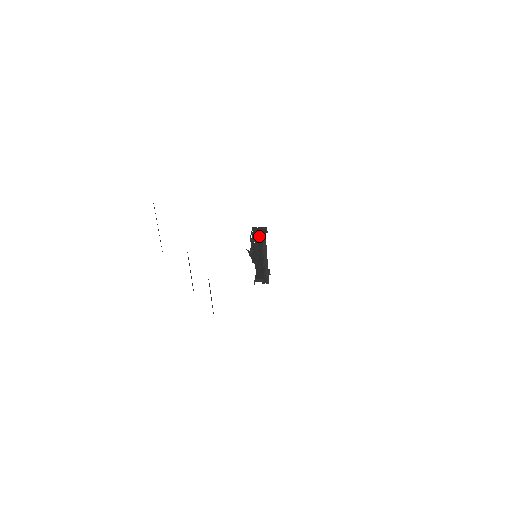
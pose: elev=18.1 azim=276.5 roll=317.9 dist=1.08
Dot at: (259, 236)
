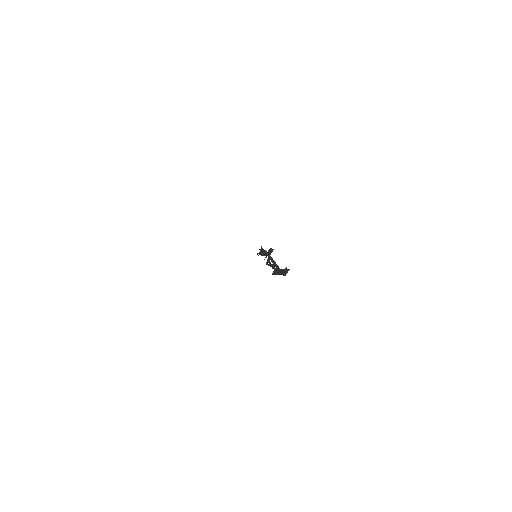
Dot at: (260, 249)
